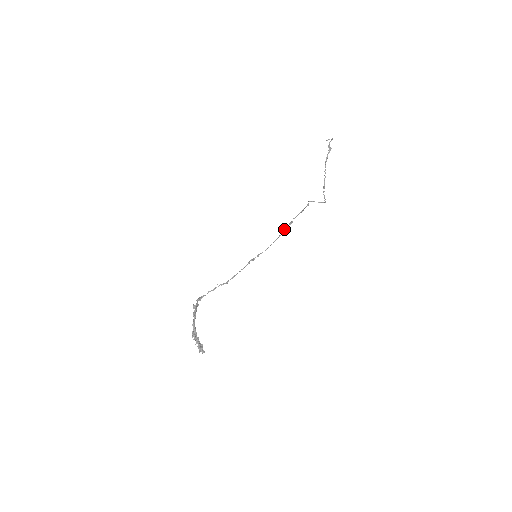
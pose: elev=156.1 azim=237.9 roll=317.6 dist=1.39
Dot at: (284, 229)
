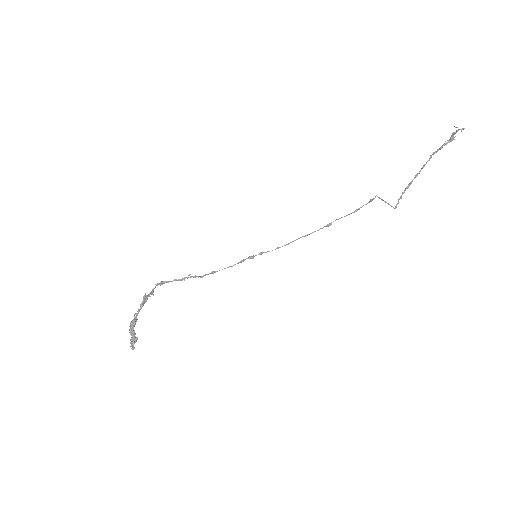
Dot at: (314, 231)
